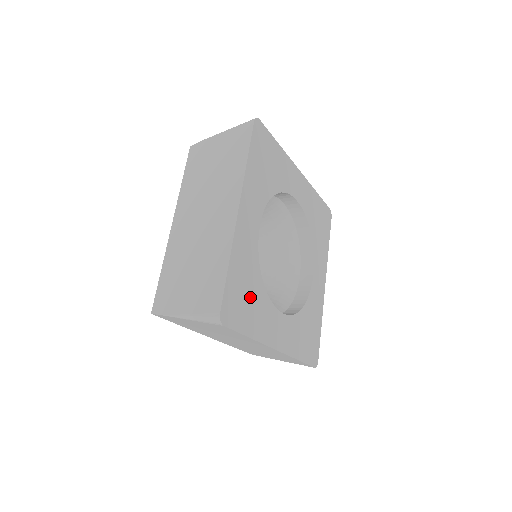
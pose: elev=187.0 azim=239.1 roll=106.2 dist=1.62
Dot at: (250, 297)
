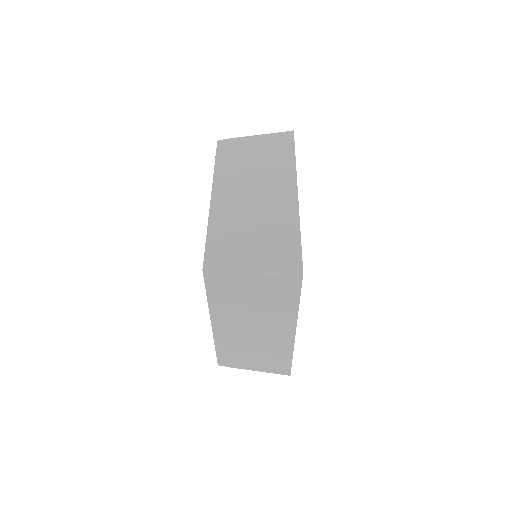
Dot at: occluded
